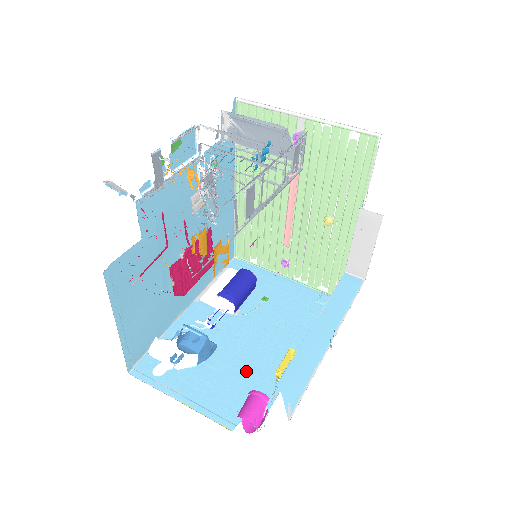
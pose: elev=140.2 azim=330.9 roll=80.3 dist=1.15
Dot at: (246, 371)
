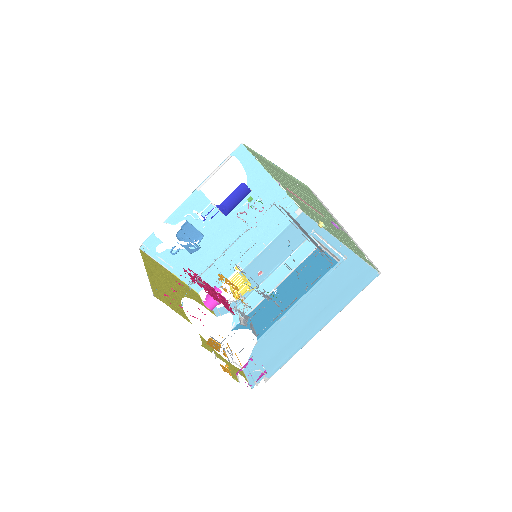
Dot at: occluded
